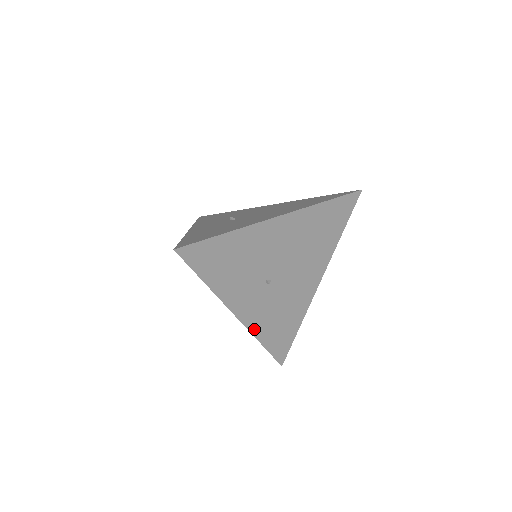
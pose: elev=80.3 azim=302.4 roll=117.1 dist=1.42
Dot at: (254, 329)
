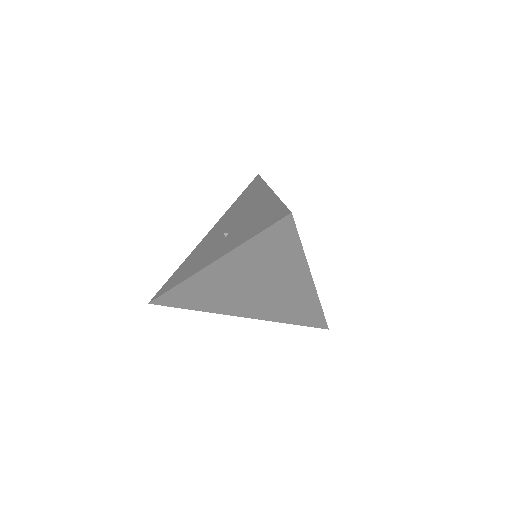
Dot at: occluded
